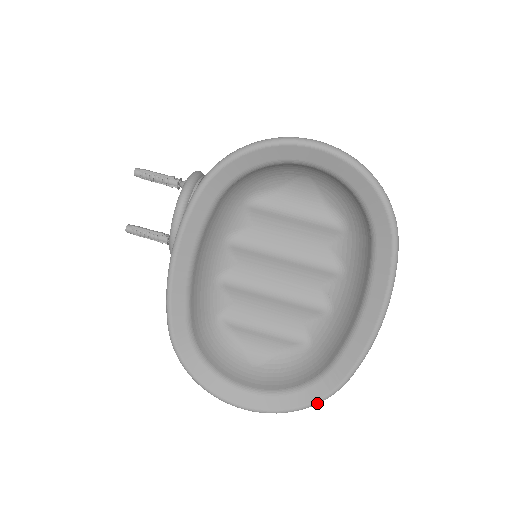
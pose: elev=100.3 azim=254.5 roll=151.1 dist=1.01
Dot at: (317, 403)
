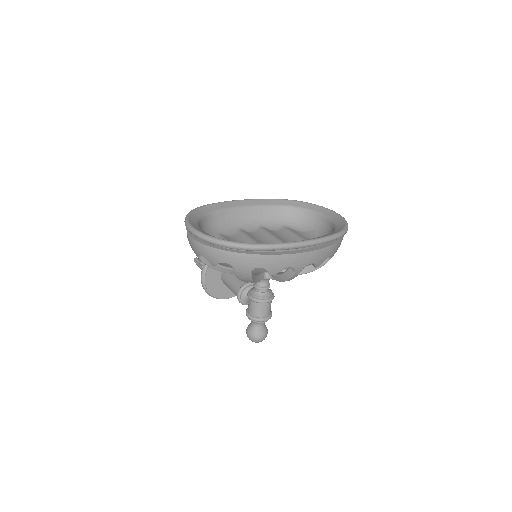
Dot at: (230, 242)
